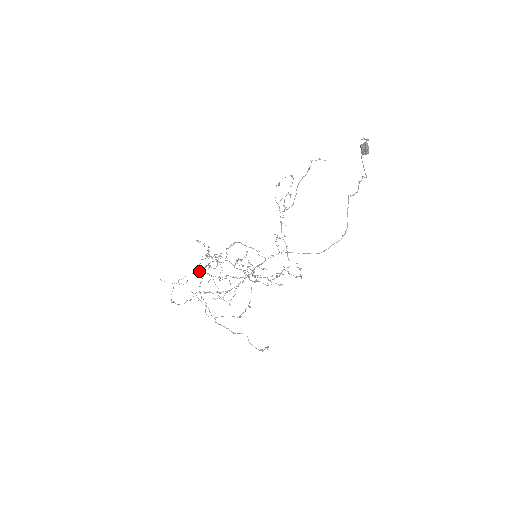
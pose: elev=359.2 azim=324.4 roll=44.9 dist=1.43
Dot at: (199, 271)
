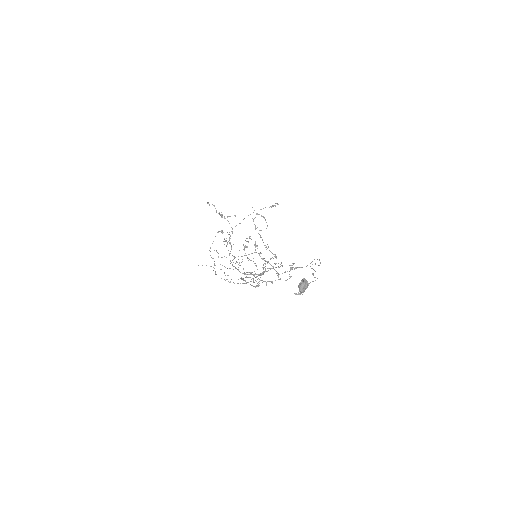
Dot at: occluded
